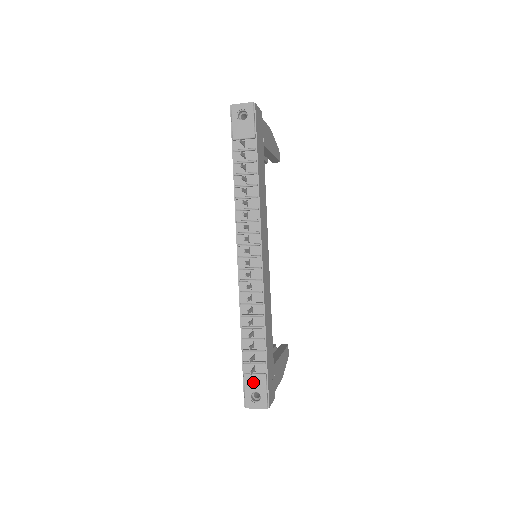
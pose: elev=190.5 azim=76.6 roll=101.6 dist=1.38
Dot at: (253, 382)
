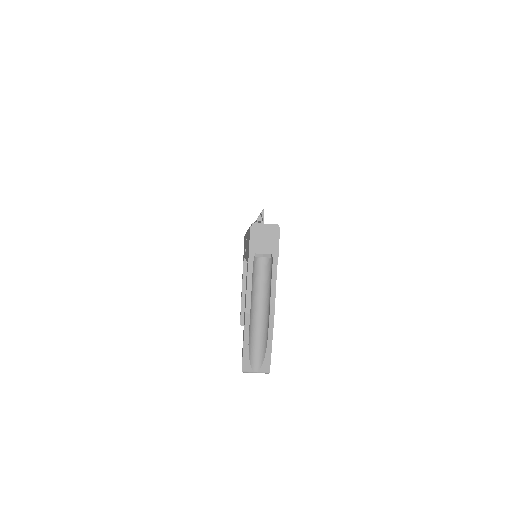
Dot at: occluded
